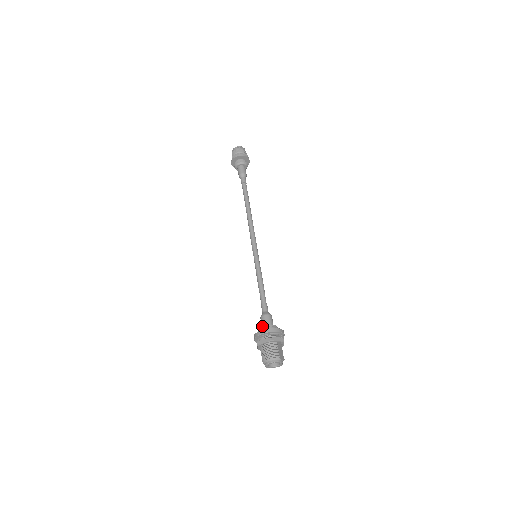
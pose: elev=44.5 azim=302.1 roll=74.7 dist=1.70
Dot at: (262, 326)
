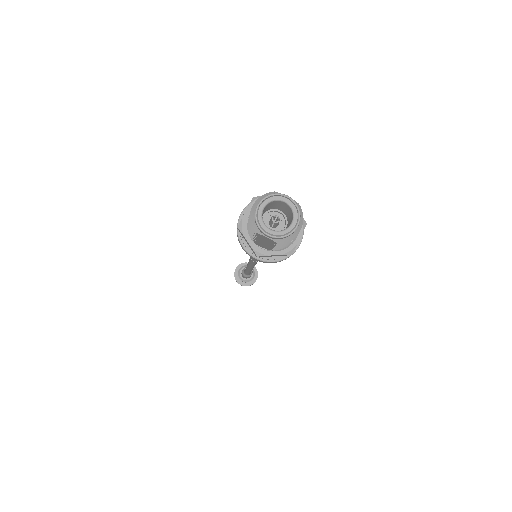
Dot at: occluded
